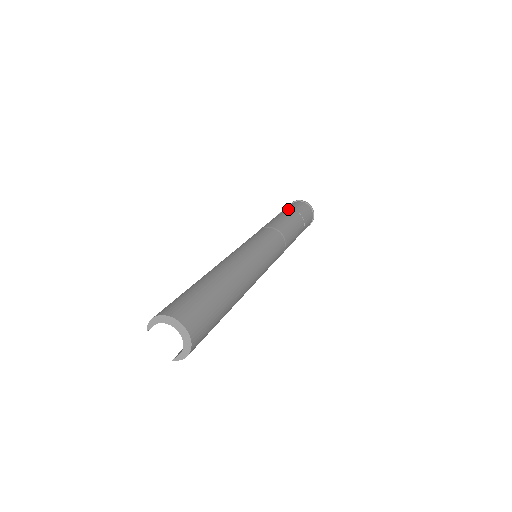
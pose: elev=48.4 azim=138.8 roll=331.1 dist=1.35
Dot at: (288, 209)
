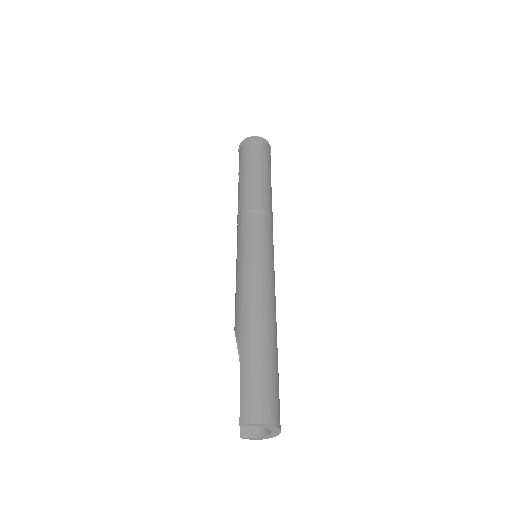
Dot at: (265, 164)
